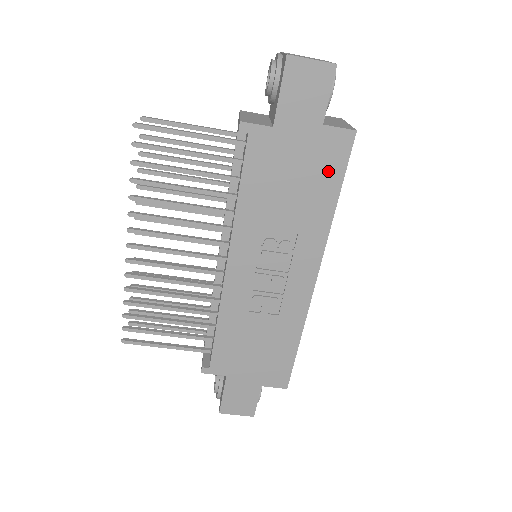
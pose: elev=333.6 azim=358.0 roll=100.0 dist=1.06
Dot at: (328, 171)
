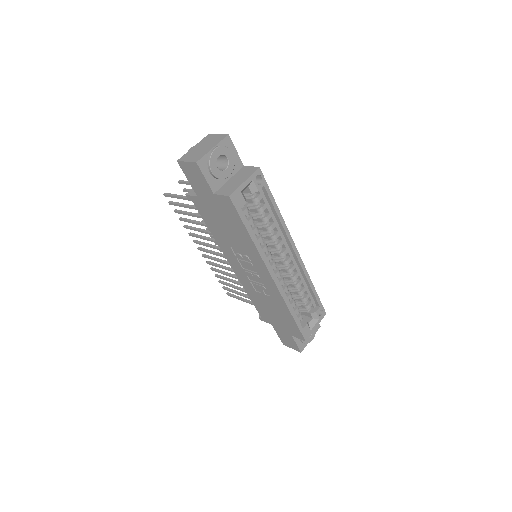
Dot at: (234, 219)
